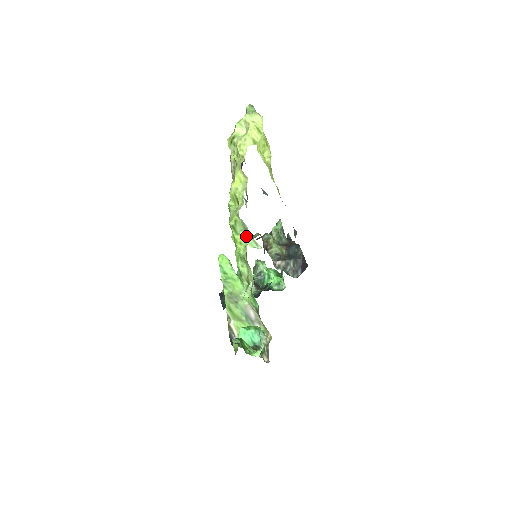
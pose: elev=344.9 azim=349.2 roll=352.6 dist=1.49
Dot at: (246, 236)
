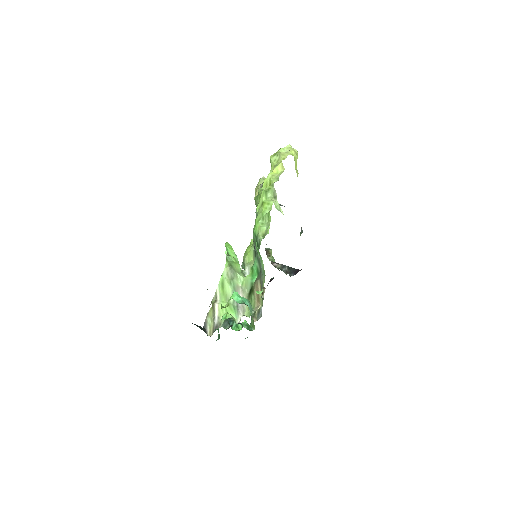
Dot at: (274, 200)
